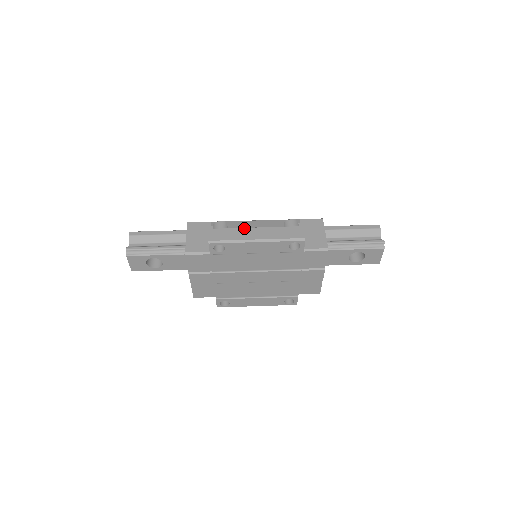
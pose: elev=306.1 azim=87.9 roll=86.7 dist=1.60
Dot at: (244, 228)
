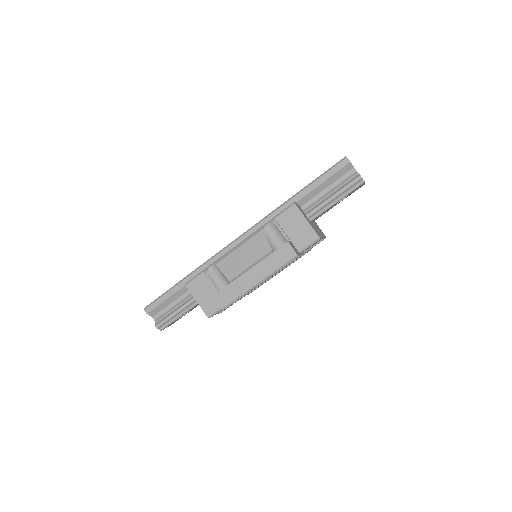
Dot at: (240, 277)
